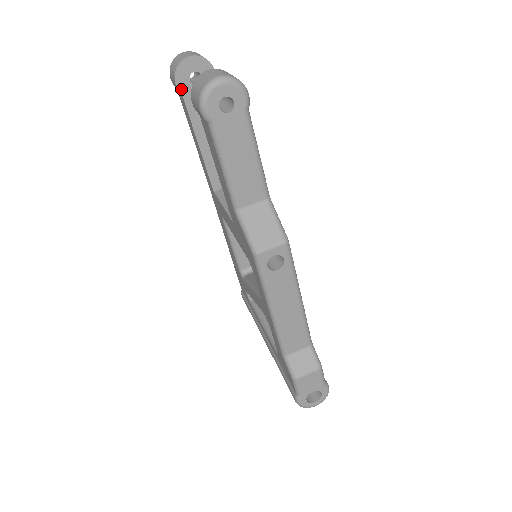
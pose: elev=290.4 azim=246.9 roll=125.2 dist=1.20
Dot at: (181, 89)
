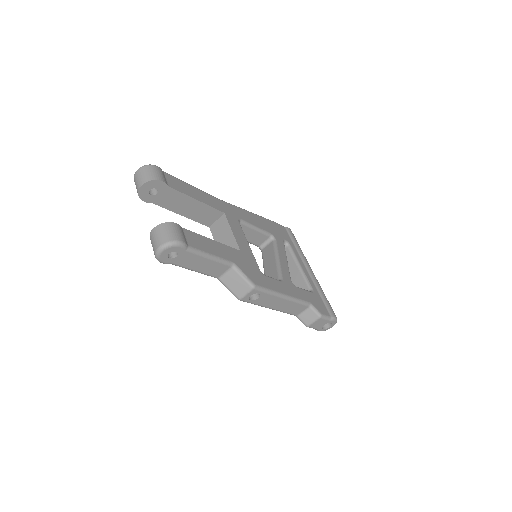
Dot at: (149, 201)
